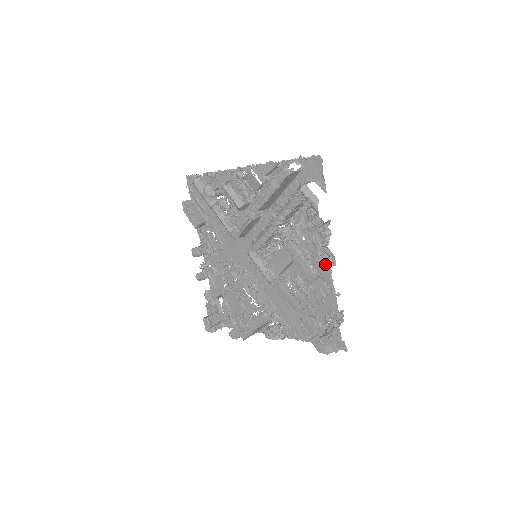
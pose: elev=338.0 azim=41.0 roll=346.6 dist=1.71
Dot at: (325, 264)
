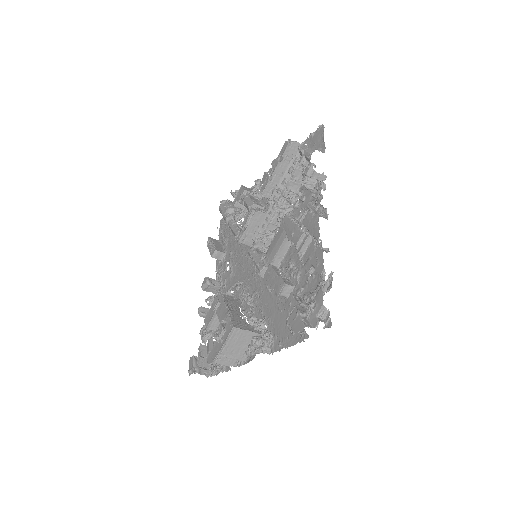
Dot at: (315, 217)
